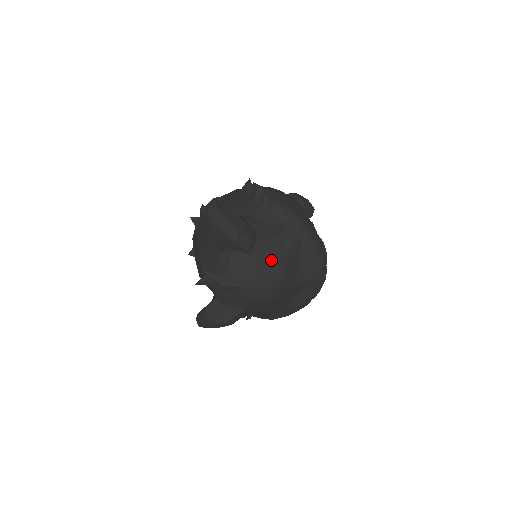
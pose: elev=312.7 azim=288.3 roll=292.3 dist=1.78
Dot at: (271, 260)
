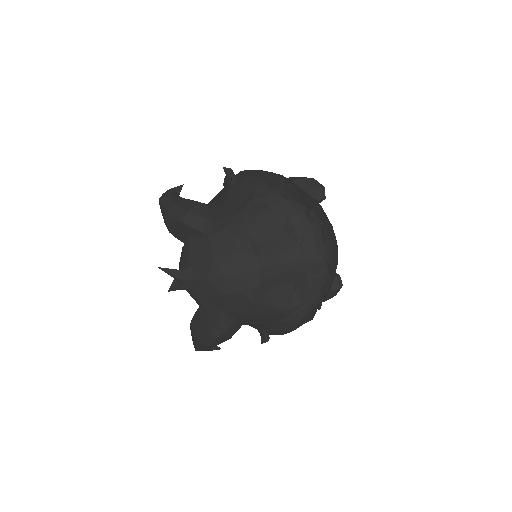
Dot at: (233, 237)
